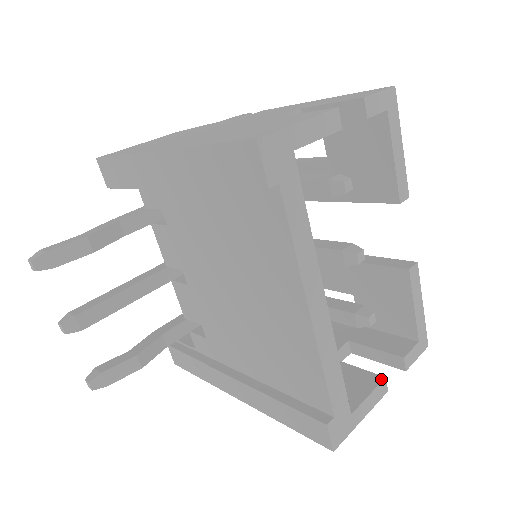
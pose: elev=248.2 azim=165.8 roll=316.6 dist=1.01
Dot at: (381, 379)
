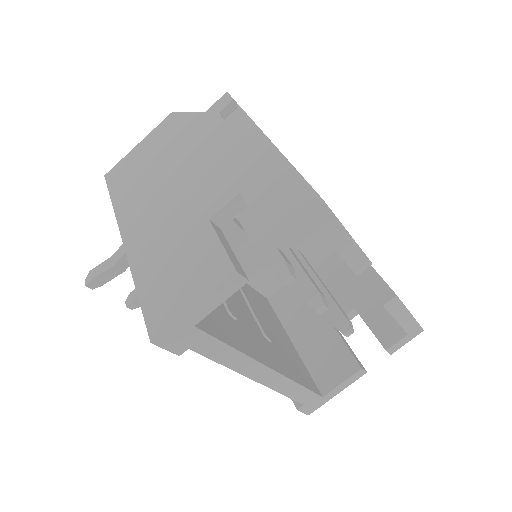
Dot at: (357, 369)
